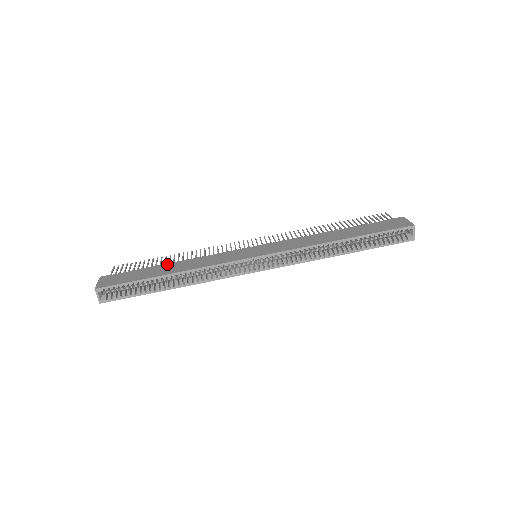
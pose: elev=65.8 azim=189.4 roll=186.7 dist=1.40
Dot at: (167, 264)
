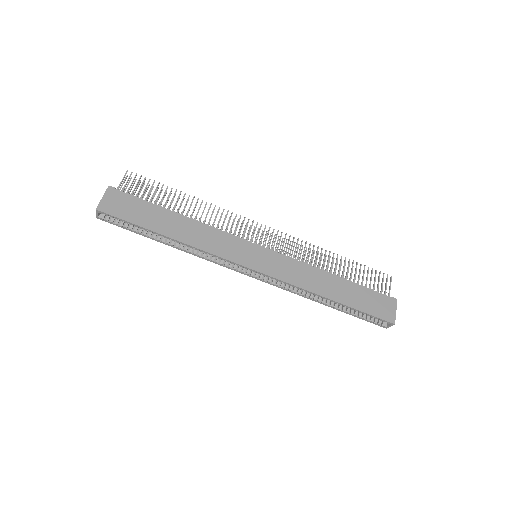
Dot at: (175, 216)
